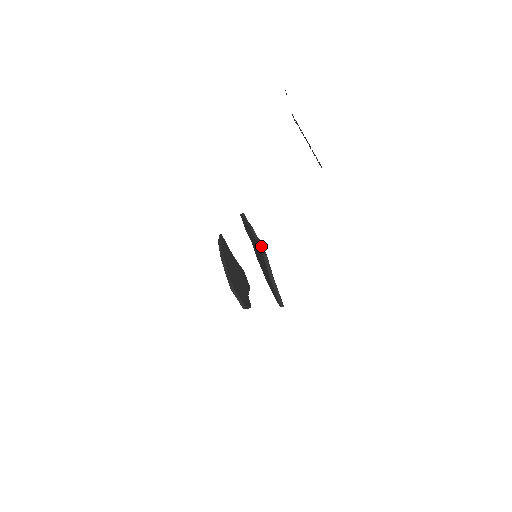
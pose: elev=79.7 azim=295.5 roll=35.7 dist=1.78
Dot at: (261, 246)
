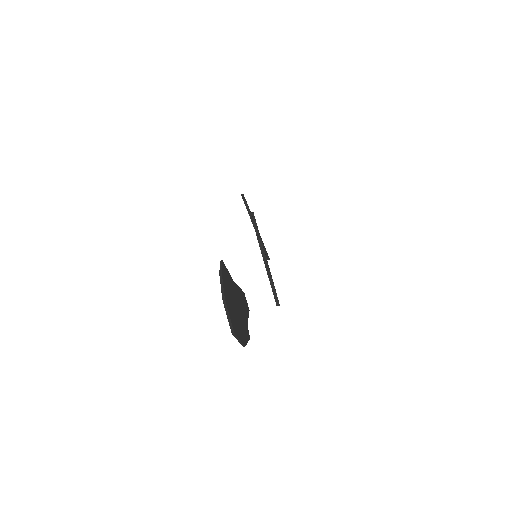
Dot at: (262, 248)
